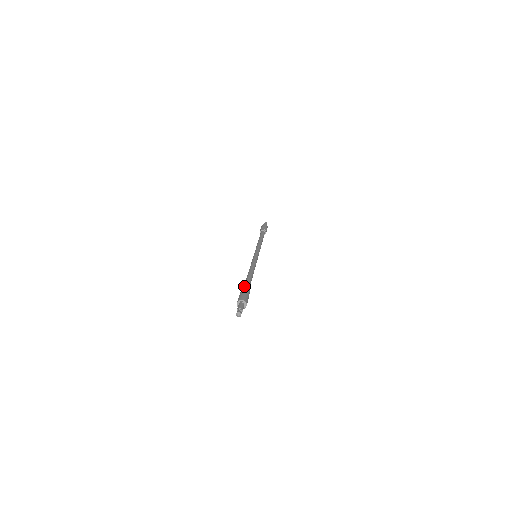
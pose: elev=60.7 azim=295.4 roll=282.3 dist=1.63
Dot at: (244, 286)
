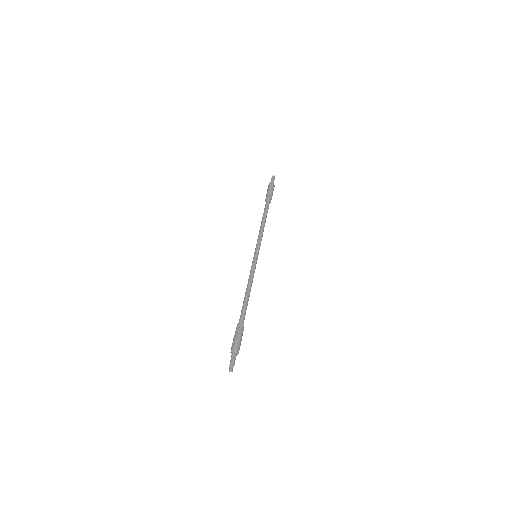
Dot at: (239, 324)
